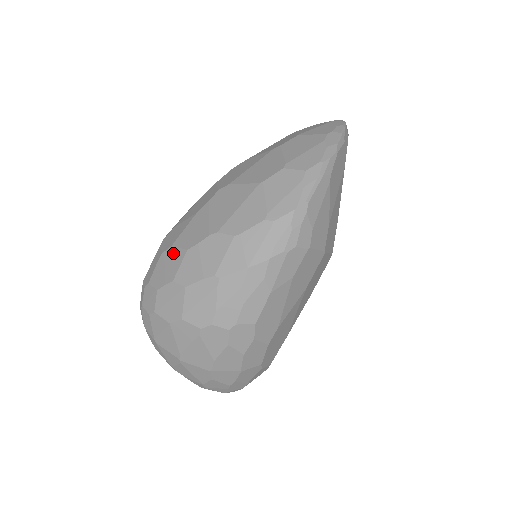
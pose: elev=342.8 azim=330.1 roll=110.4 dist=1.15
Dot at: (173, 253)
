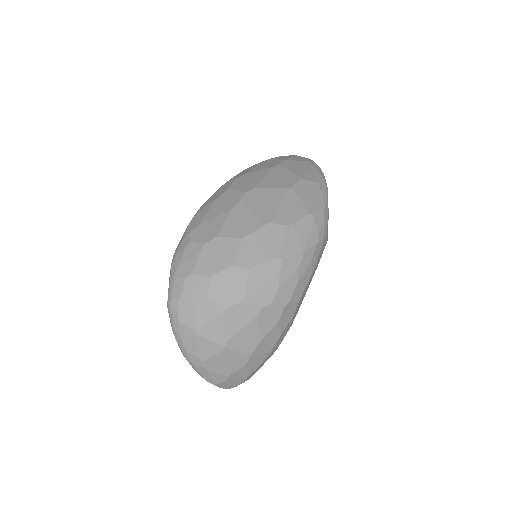
Dot at: (222, 242)
